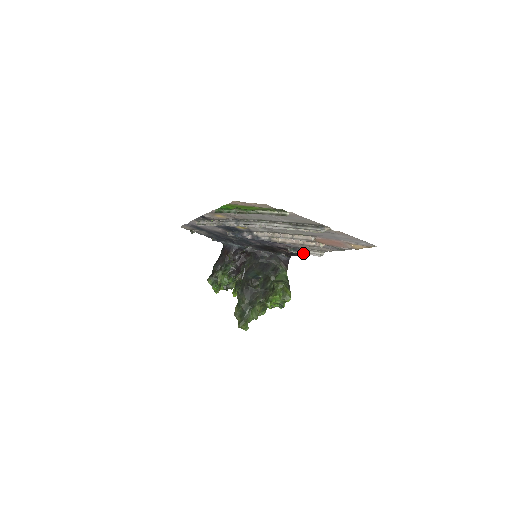
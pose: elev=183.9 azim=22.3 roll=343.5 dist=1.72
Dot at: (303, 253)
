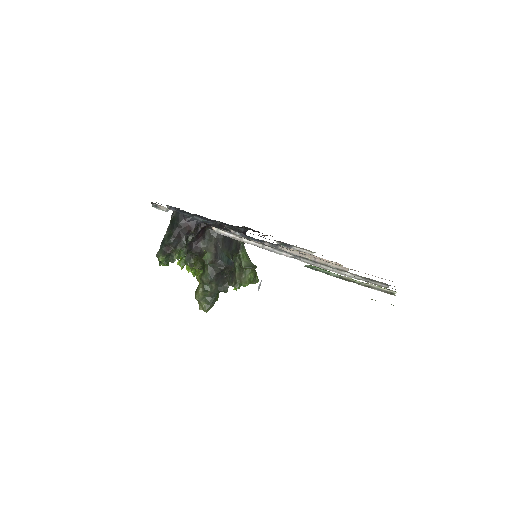
Dot at: (291, 248)
